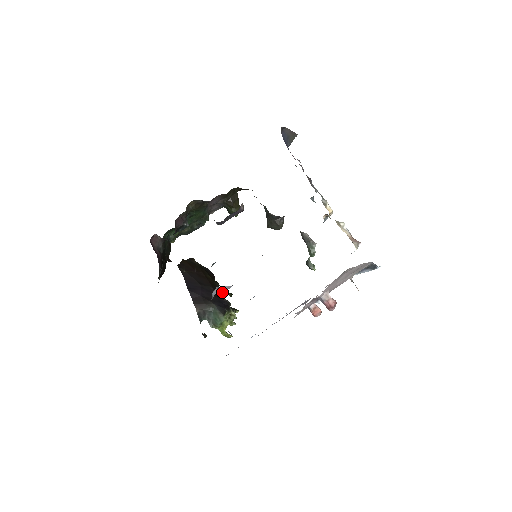
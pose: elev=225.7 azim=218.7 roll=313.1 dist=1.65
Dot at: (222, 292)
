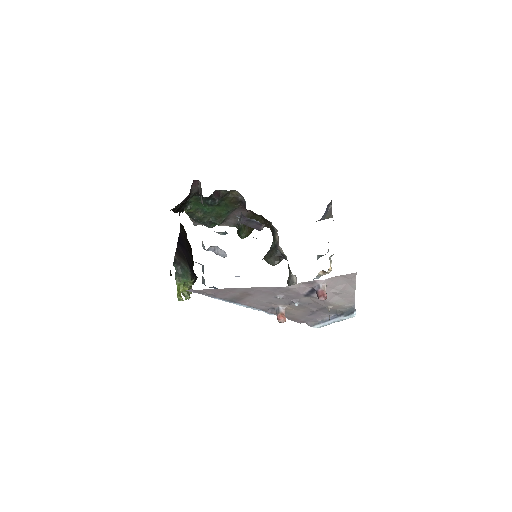
Dot at: occluded
